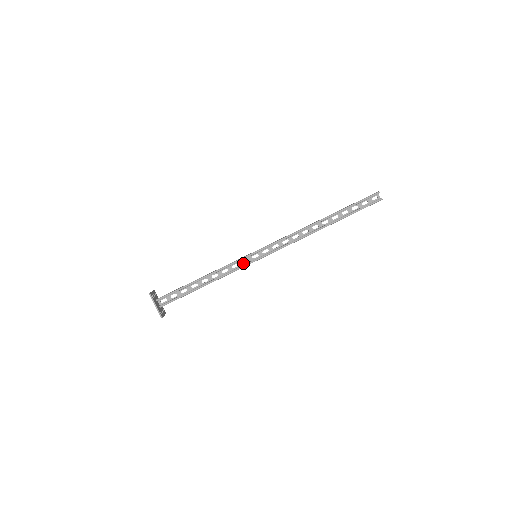
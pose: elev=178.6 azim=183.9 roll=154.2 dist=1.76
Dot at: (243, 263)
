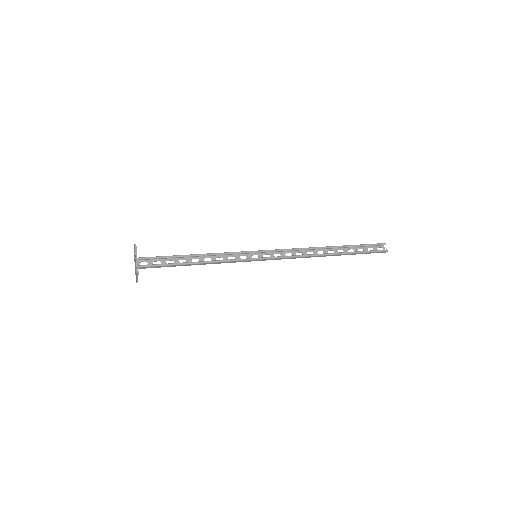
Dot at: occluded
